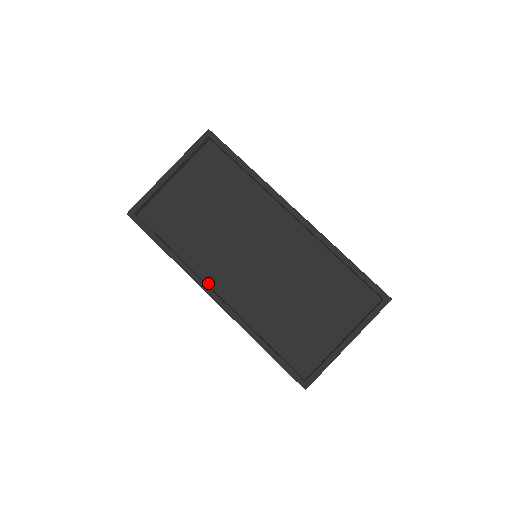
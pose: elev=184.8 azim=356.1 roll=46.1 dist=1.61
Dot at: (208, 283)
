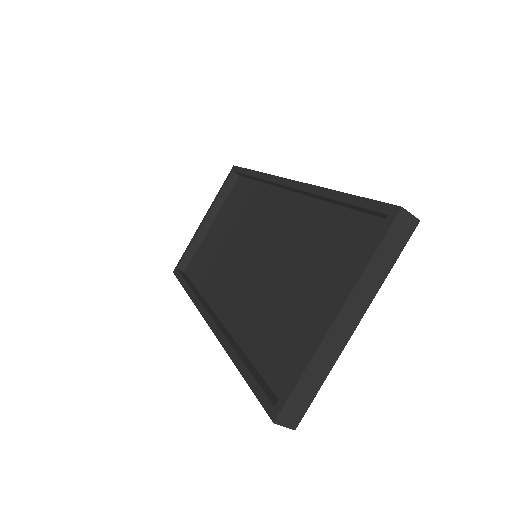
Dot at: (214, 310)
